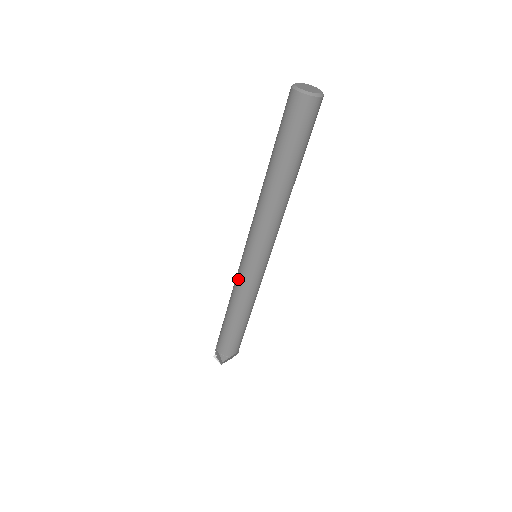
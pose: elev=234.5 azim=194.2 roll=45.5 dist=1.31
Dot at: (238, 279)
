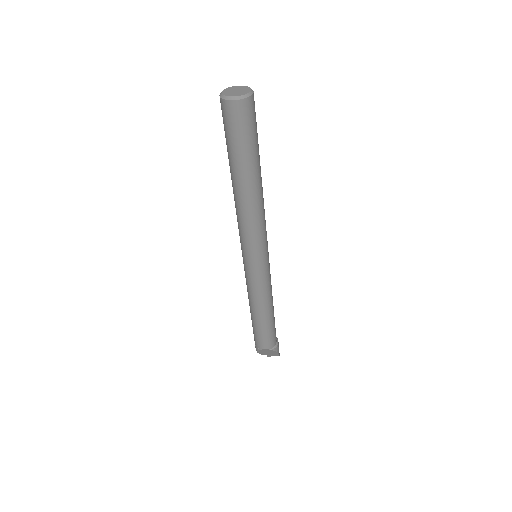
Dot at: occluded
